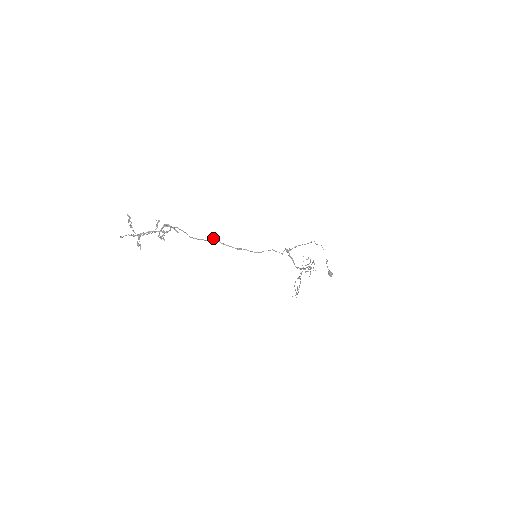
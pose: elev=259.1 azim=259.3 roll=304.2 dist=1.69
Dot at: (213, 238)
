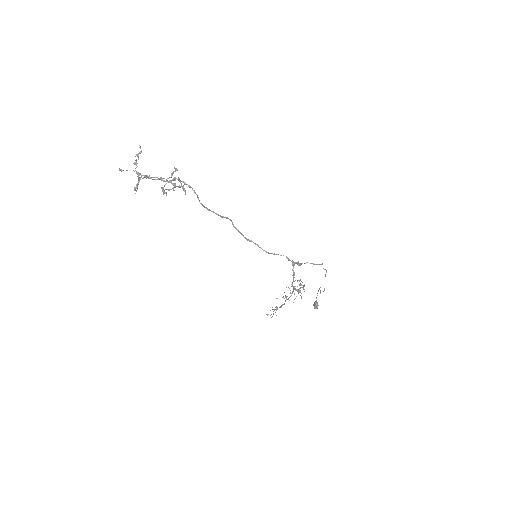
Dot at: occluded
